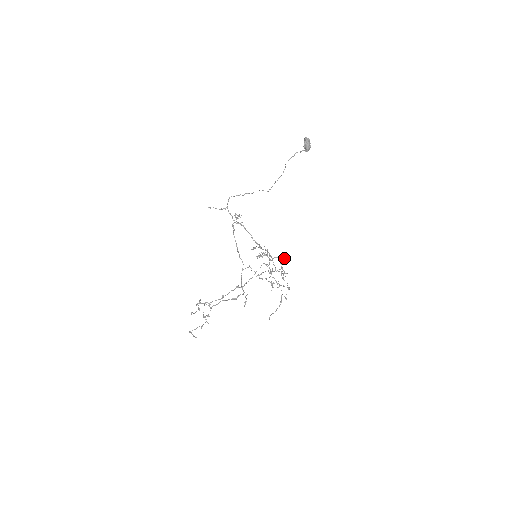
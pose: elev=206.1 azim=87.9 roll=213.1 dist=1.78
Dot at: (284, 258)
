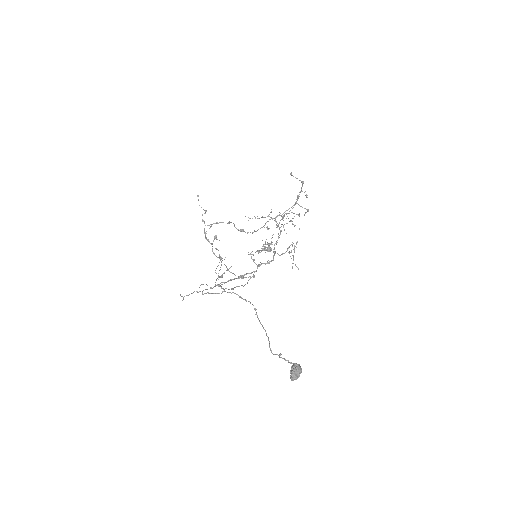
Dot at: occluded
